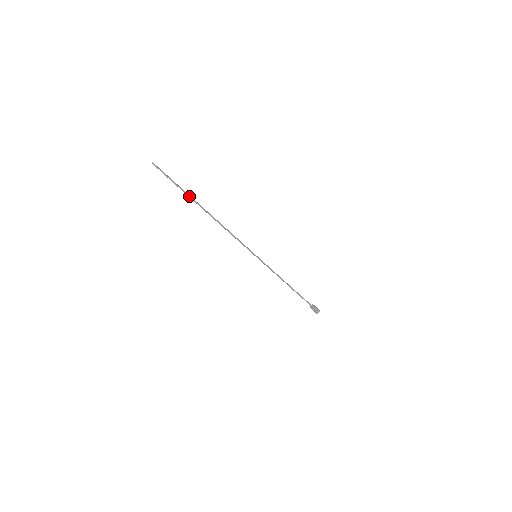
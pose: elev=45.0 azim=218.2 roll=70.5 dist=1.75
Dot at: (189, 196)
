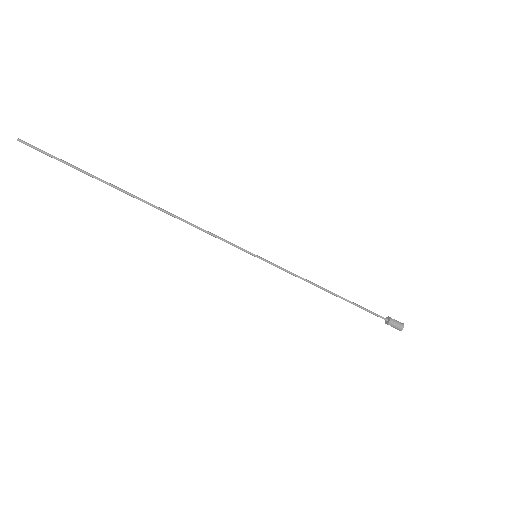
Dot at: (101, 181)
